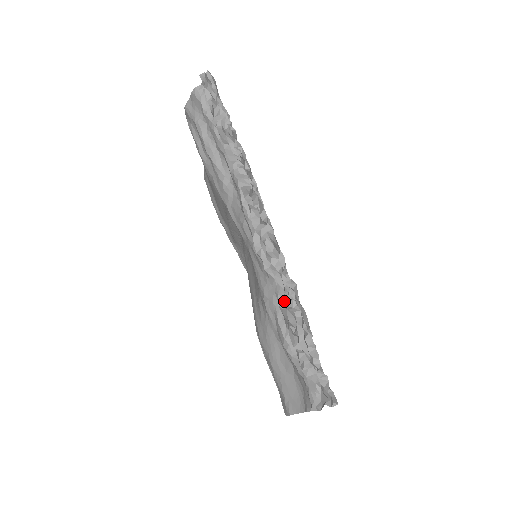
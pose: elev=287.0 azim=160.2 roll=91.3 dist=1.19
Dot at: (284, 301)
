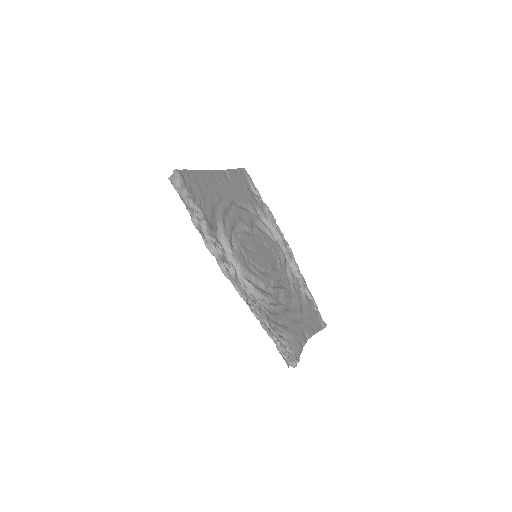
Dot at: (255, 314)
